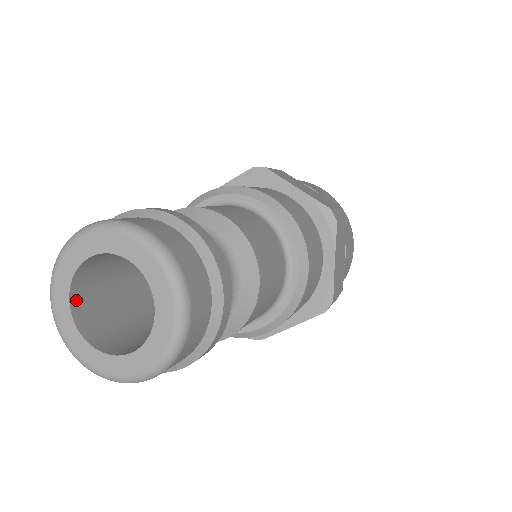
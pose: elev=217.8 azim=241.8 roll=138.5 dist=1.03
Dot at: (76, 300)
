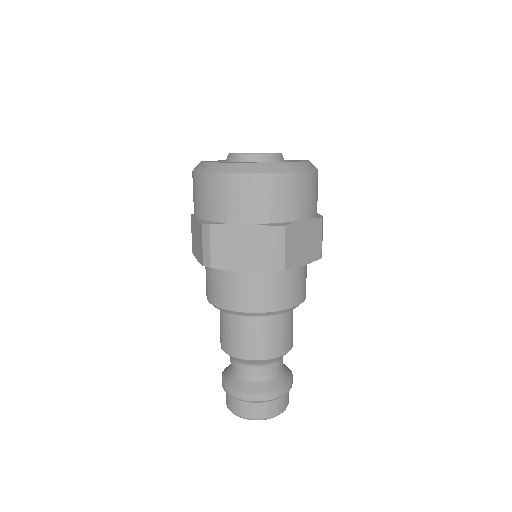
Dot at: occluded
